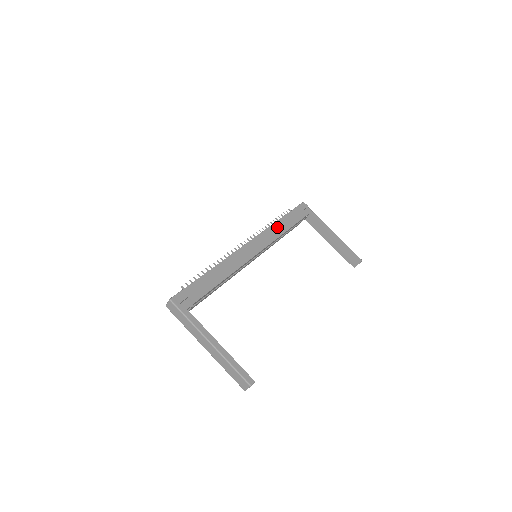
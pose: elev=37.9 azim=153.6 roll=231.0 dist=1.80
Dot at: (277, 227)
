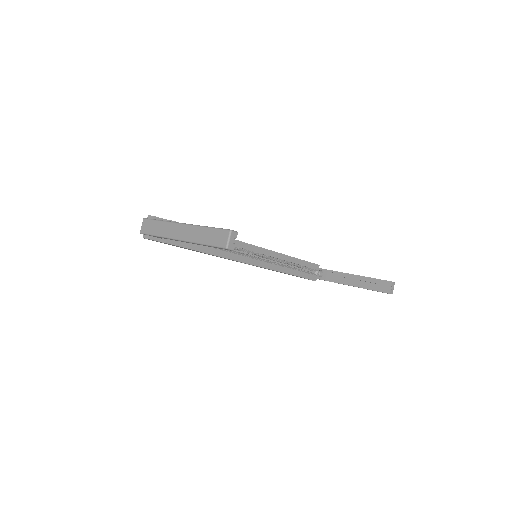
Dot at: occluded
